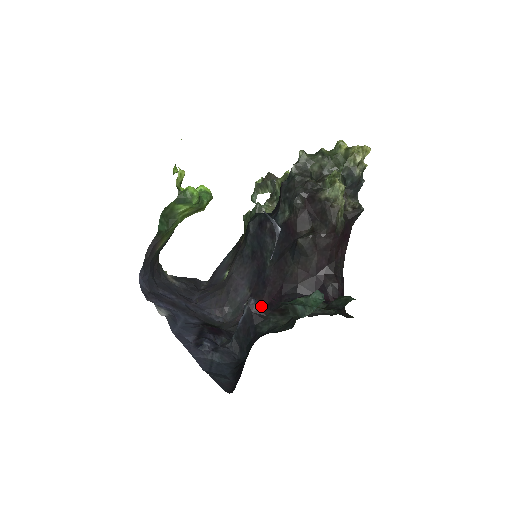
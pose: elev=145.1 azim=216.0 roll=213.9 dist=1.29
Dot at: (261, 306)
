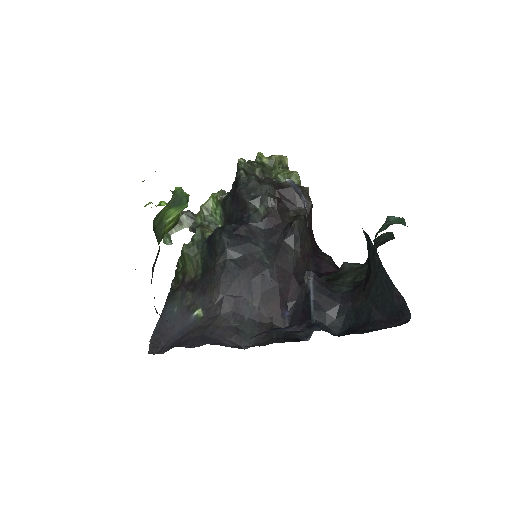
Dot at: (318, 278)
